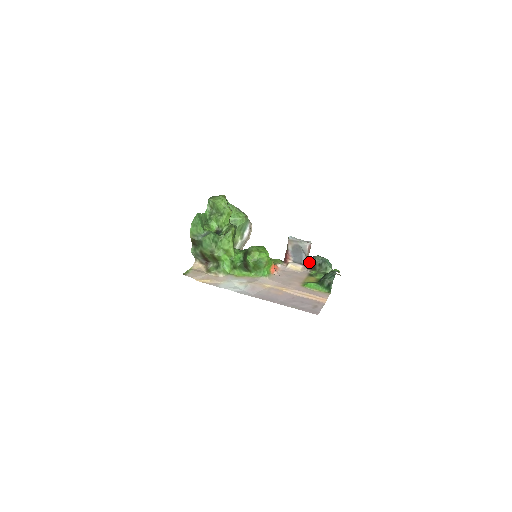
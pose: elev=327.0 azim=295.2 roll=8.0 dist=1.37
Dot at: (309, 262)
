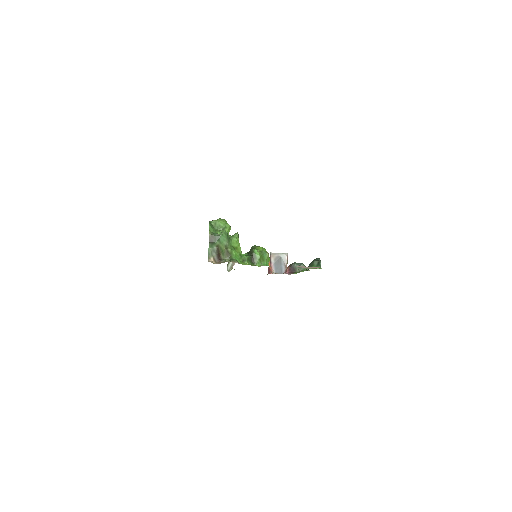
Dot at: (289, 268)
